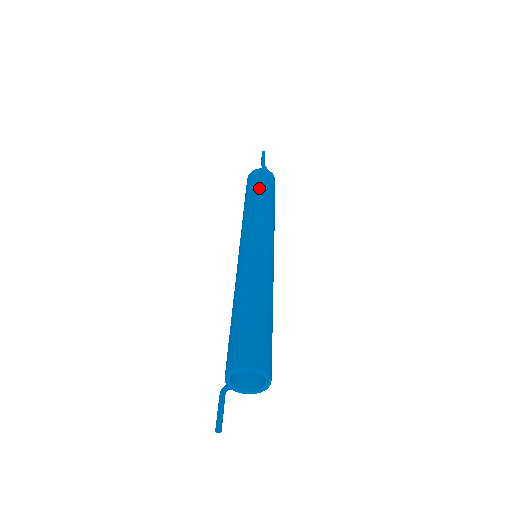
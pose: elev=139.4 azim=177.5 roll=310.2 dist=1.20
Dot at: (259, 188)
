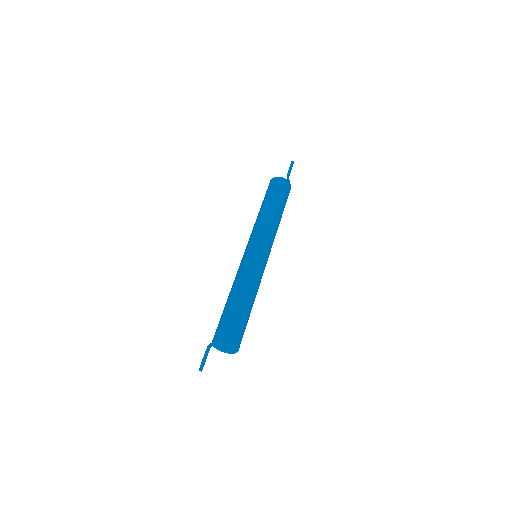
Dot at: (278, 200)
